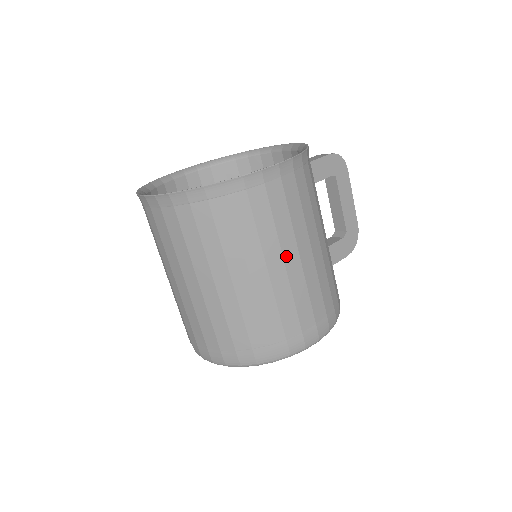
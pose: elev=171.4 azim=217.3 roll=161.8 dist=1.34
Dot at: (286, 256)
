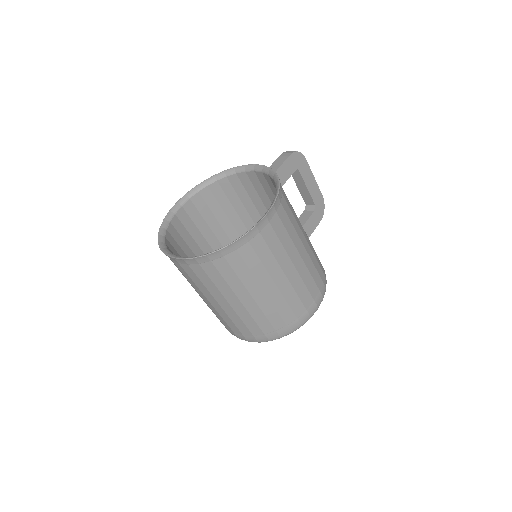
Dot at: (285, 270)
